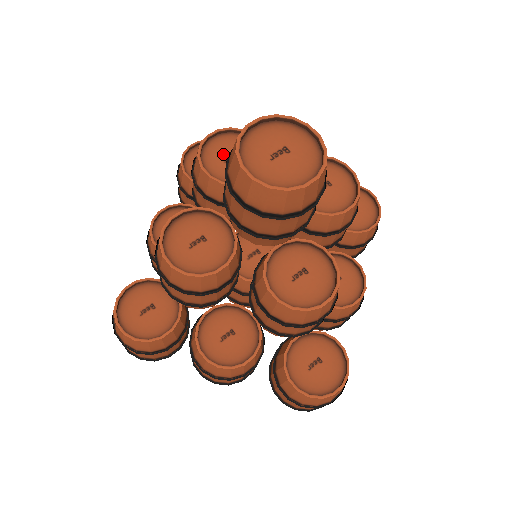
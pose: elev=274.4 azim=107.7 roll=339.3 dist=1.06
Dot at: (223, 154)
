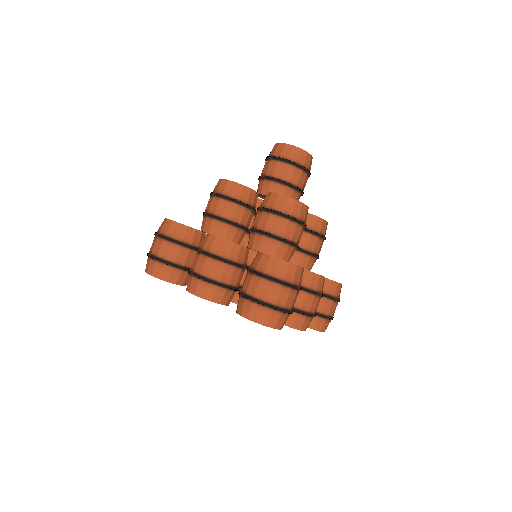
Dot at: occluded
